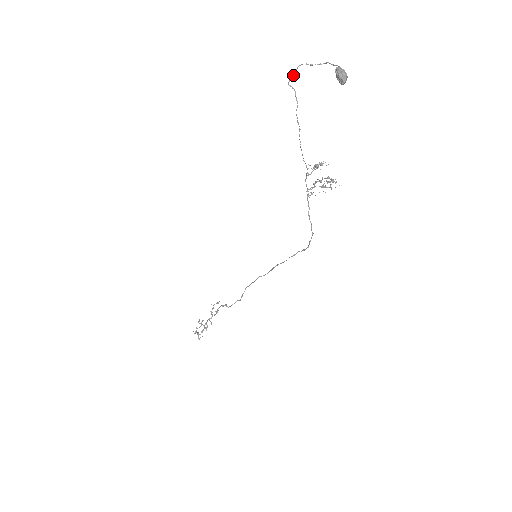
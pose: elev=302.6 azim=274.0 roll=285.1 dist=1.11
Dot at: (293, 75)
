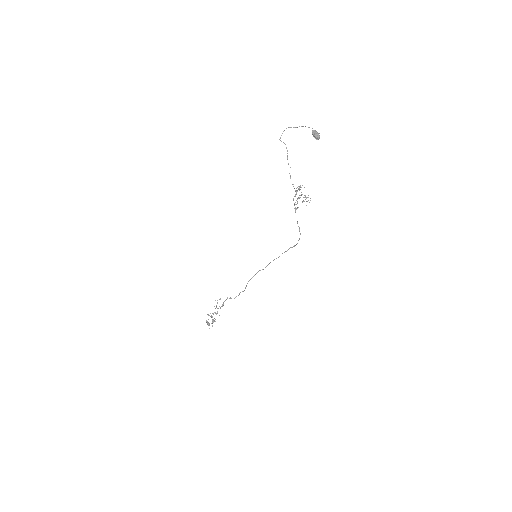
Dot at: occluded
